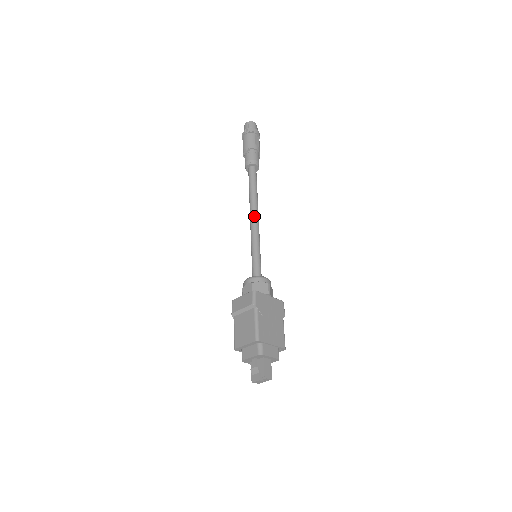
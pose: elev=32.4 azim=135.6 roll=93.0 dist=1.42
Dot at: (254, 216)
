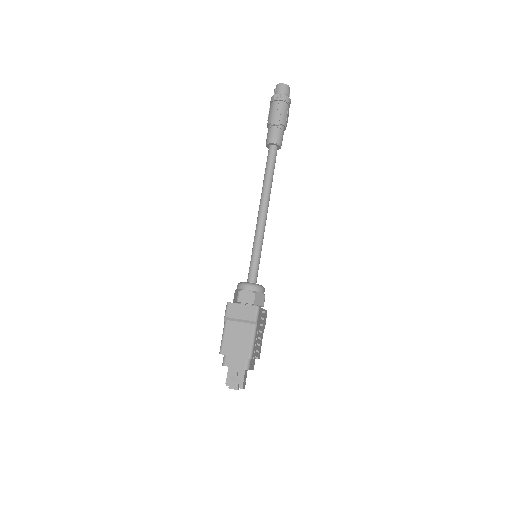
Dot at: (265, 210)
